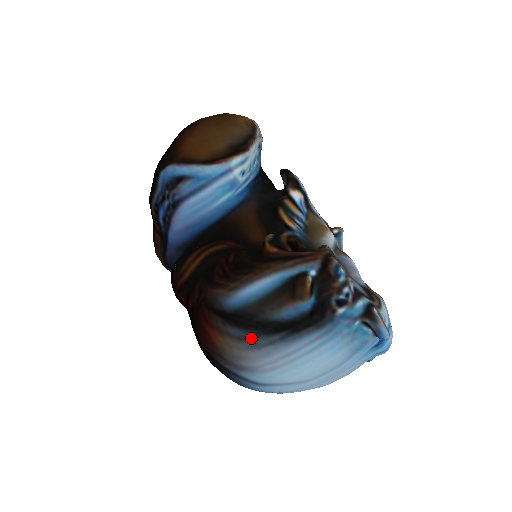
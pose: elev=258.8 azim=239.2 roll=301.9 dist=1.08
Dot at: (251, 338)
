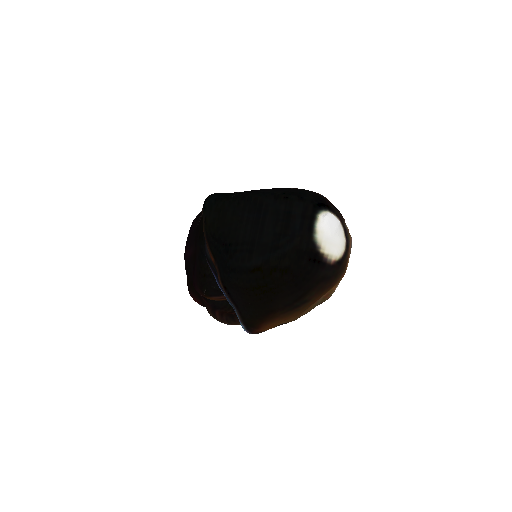
Dot at: occluded
